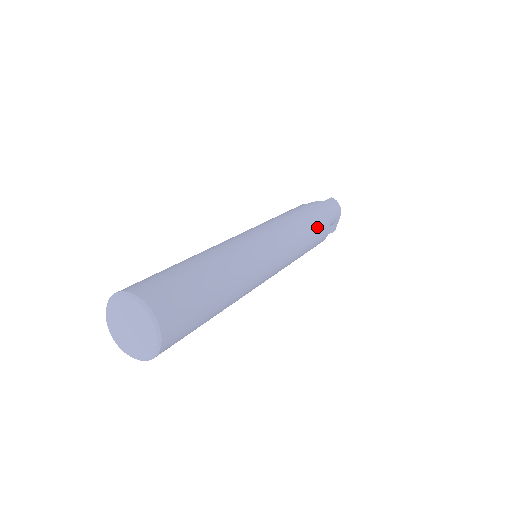
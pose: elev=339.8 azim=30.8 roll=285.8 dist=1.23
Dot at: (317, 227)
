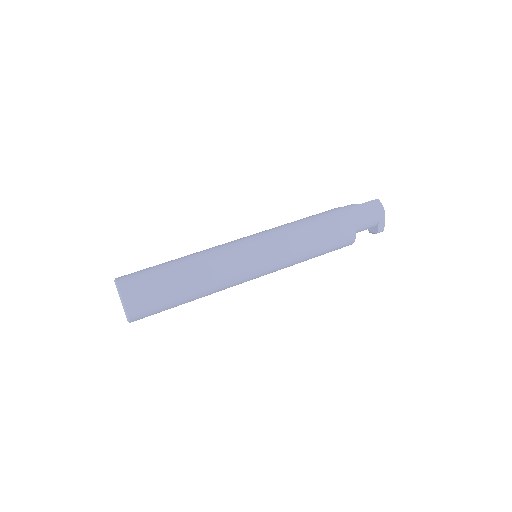
Dot at: (331, 231)
